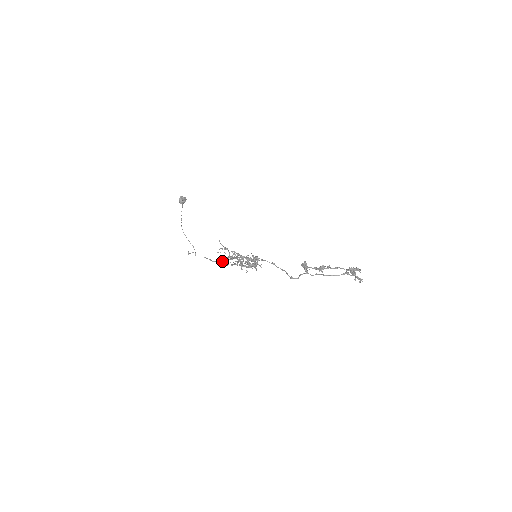
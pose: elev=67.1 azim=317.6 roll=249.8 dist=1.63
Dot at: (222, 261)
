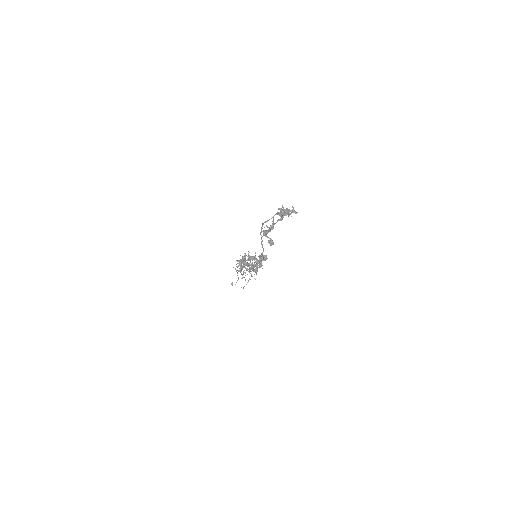
Dot at: (245, 280)
